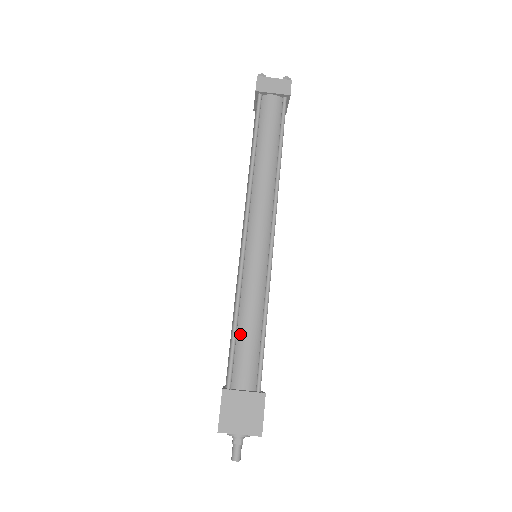
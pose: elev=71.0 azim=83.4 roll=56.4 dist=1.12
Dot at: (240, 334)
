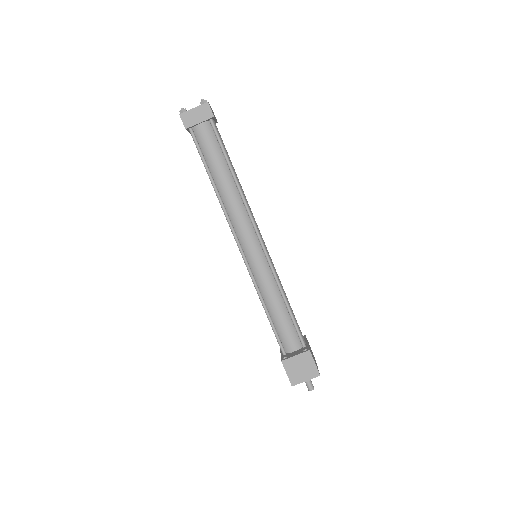
Dot at: (274, 318)
